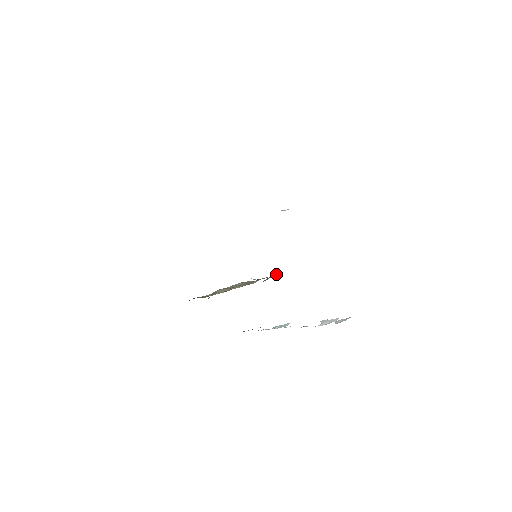
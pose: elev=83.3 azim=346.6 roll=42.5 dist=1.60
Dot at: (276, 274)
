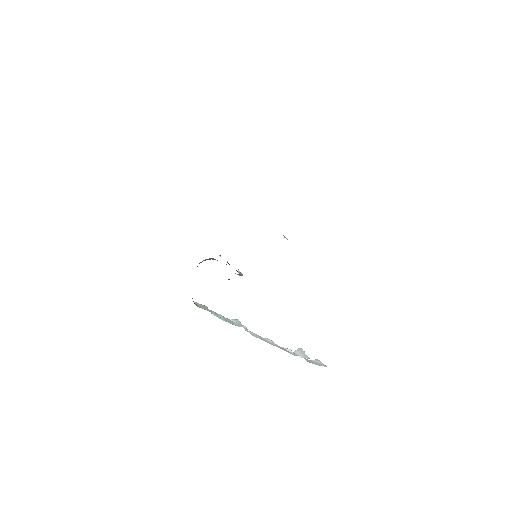
Dot at: occluded
